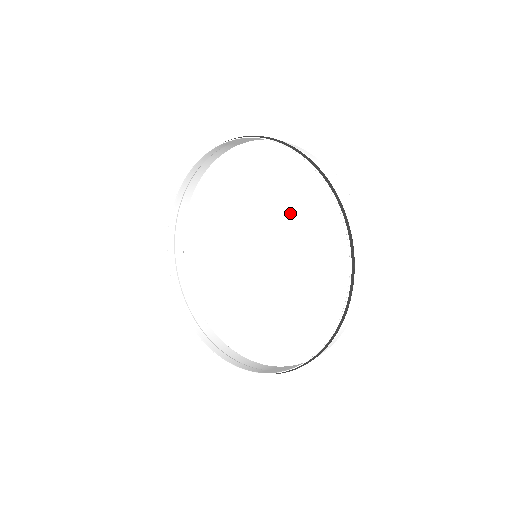
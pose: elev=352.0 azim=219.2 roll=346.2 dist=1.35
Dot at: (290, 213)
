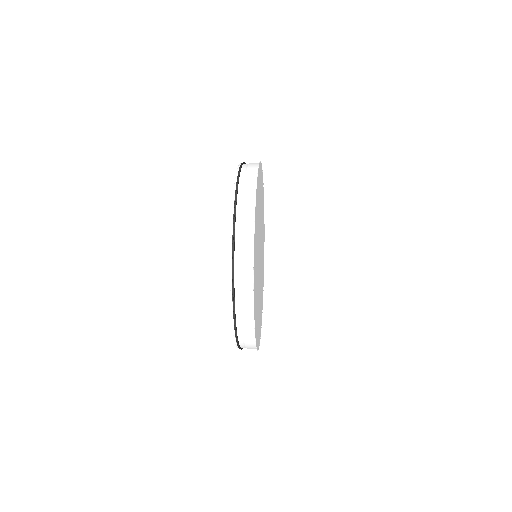
Dot at: (257, 264)
